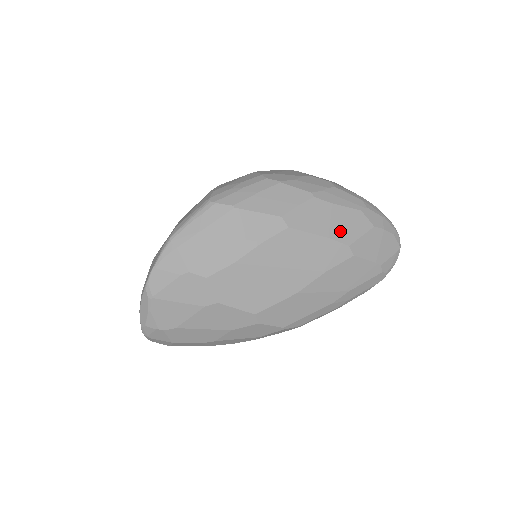
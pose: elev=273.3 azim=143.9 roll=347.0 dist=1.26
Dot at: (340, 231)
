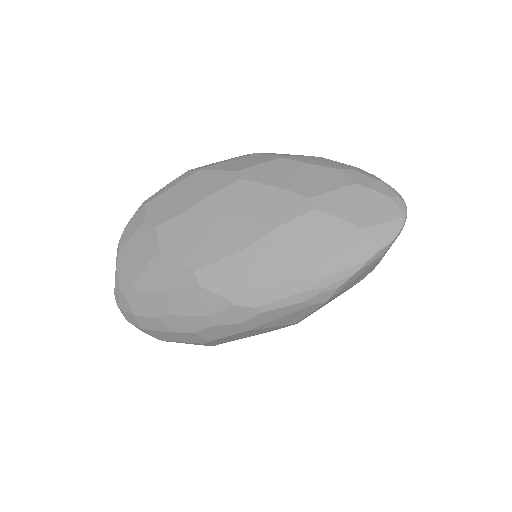
Dot at: (303, 184)
